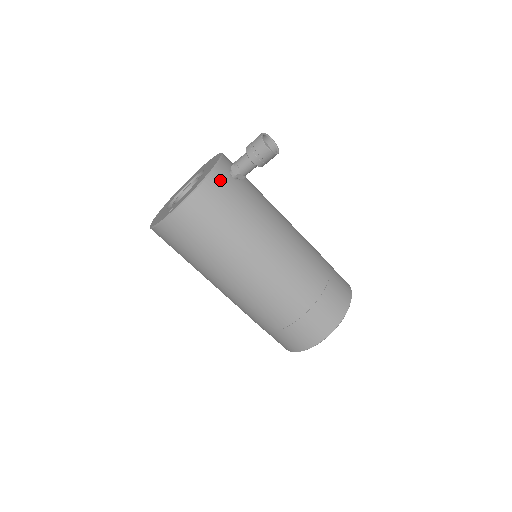
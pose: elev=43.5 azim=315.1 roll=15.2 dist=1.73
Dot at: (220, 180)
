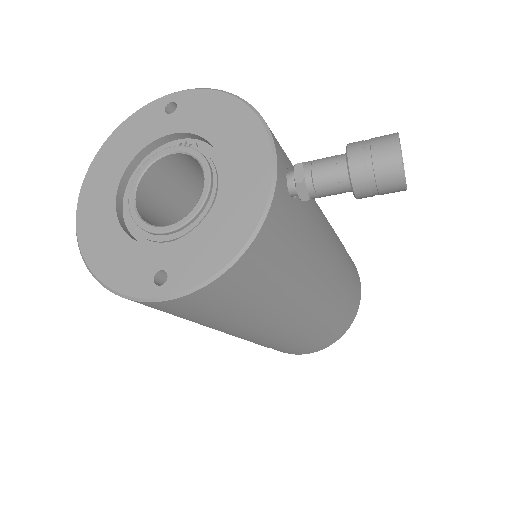
Dot at: (277, 222)
